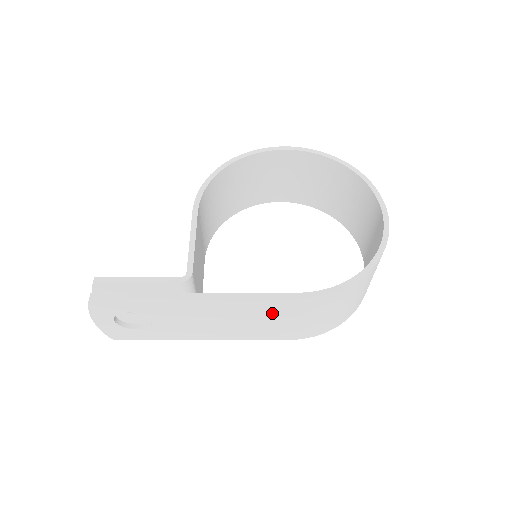
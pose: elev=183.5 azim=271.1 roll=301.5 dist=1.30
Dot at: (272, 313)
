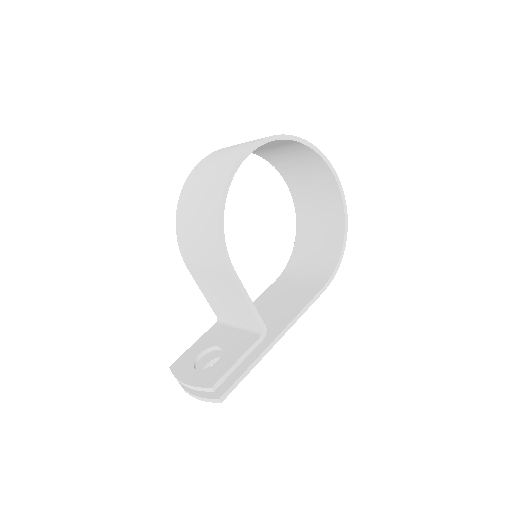
Dot at: occluded
